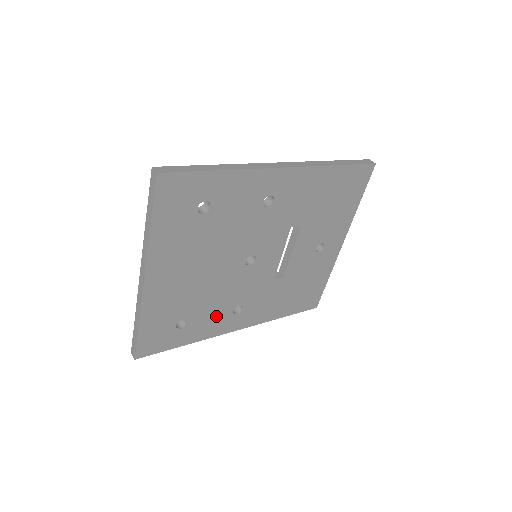
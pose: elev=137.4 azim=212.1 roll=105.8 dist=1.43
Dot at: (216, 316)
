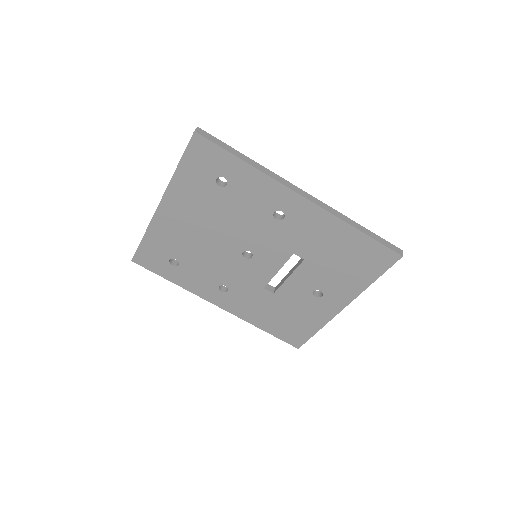
Dot at: (204, 279)
